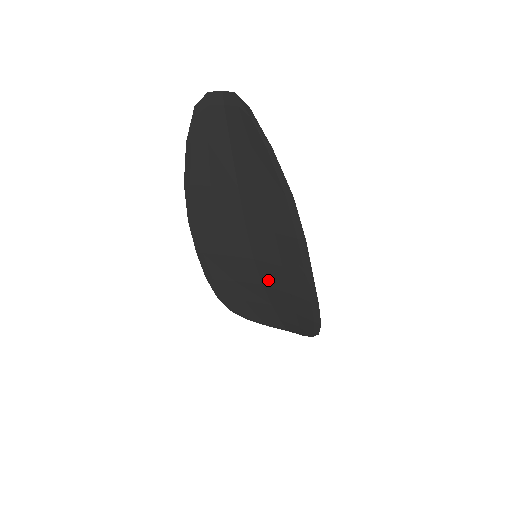
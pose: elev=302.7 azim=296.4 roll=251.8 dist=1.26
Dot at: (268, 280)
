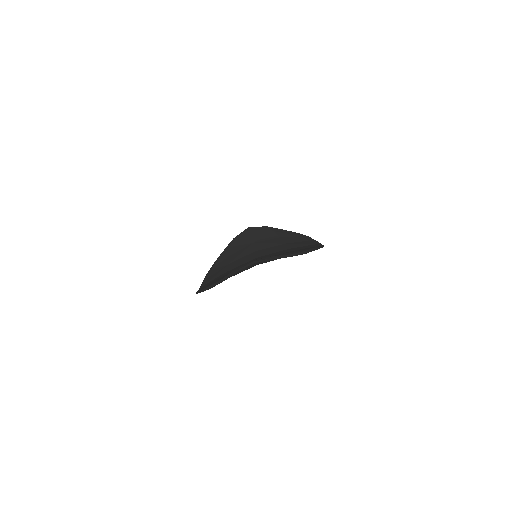
Dot at: occluded
